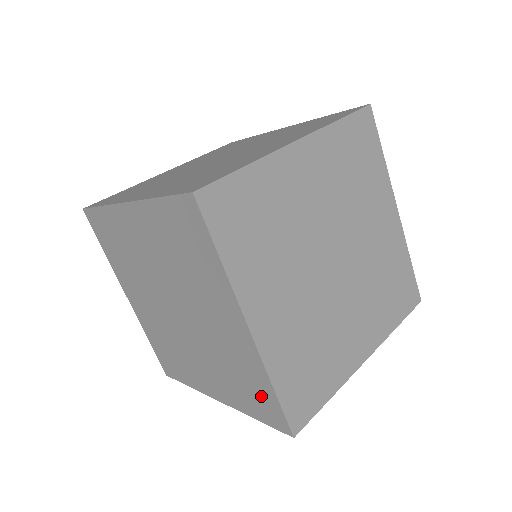
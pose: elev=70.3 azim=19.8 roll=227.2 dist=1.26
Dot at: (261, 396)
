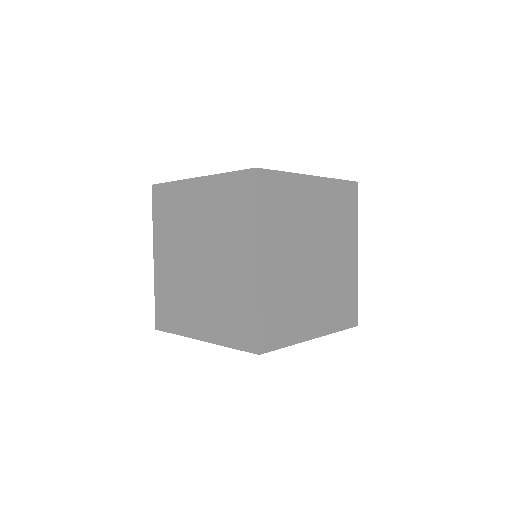
Dot at: (245, 322)
